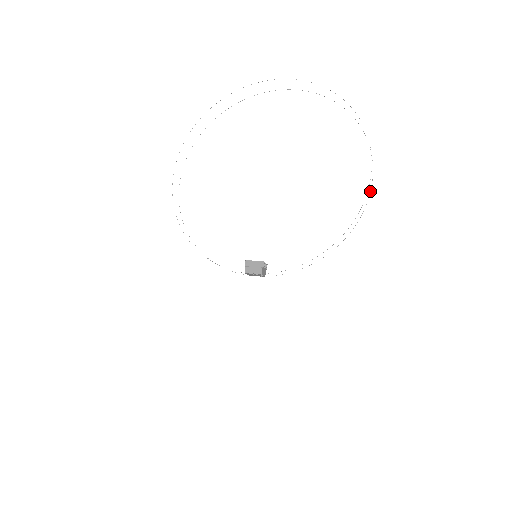
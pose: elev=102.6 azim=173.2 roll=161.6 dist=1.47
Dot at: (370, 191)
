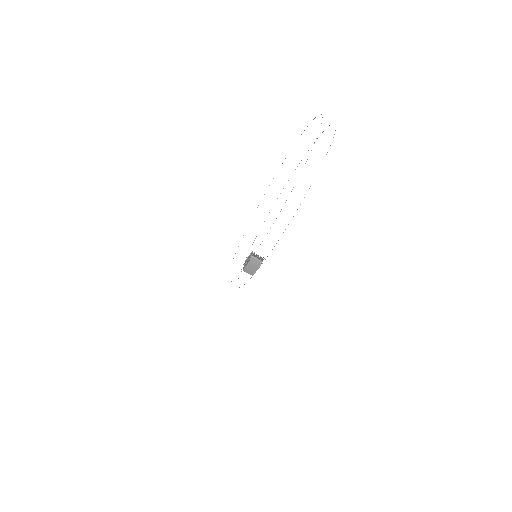
Dot at: occluded
